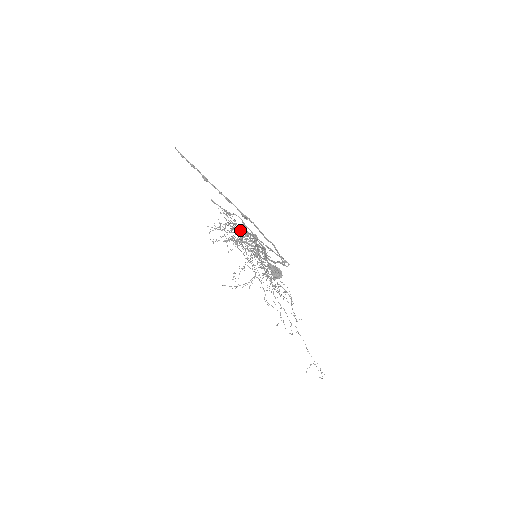
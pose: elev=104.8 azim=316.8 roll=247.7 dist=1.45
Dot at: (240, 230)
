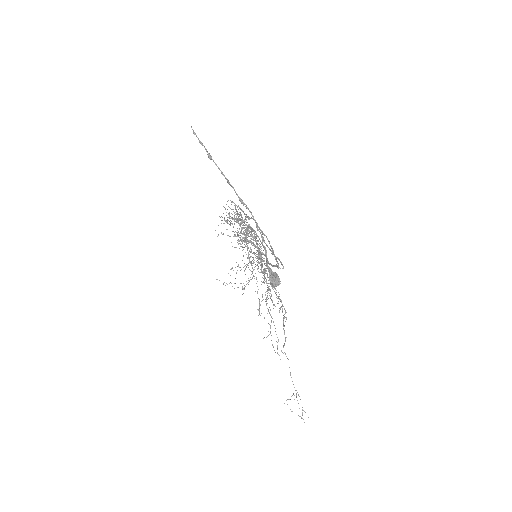
Dot at: occluded
